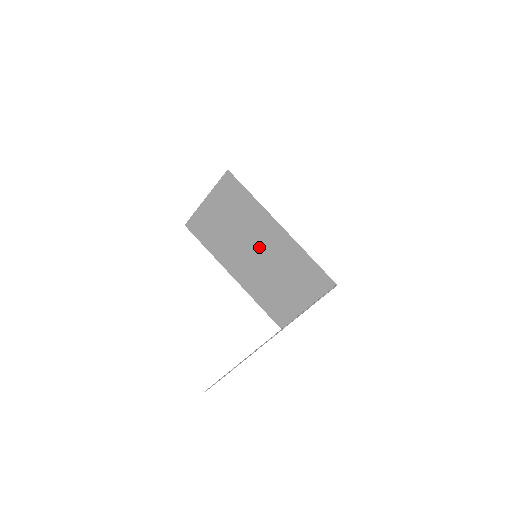
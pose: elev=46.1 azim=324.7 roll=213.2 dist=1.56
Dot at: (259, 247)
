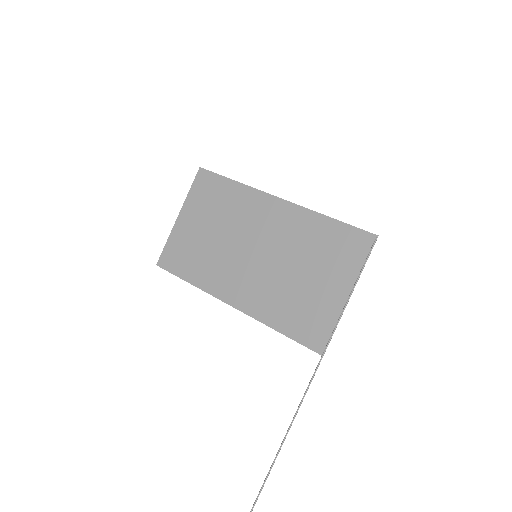
Dot at: (257, 241)
